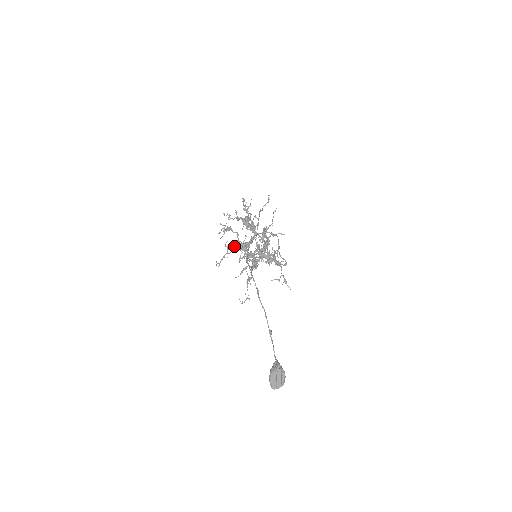
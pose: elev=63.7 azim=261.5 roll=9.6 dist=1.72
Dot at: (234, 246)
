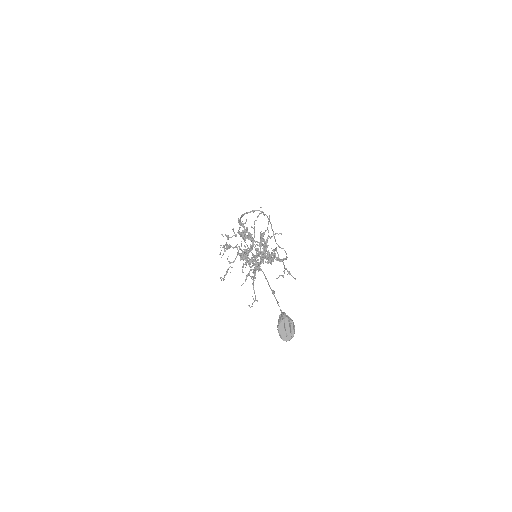
Dot at: (235, 258)
